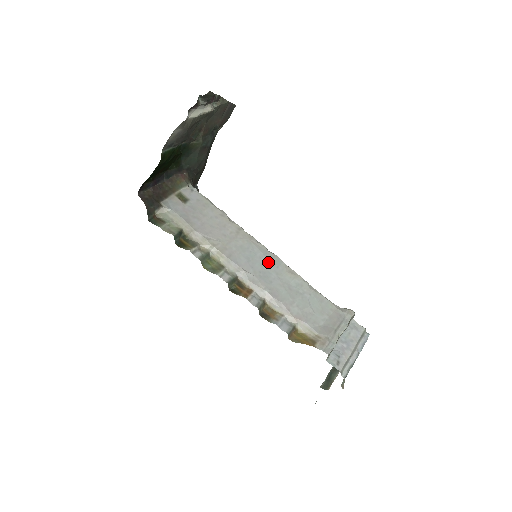
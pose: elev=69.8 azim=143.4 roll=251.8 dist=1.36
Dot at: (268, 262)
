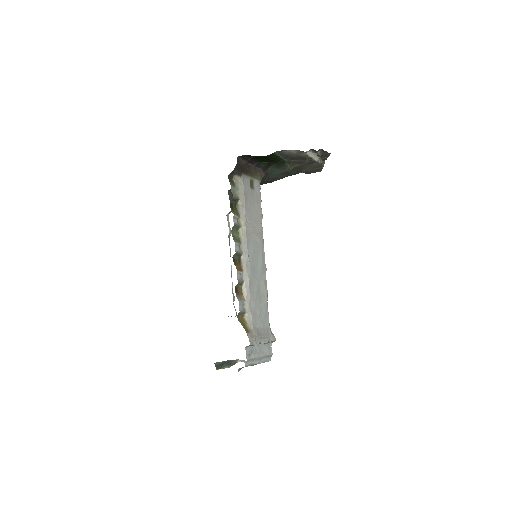
Dot at: (261, 266)
